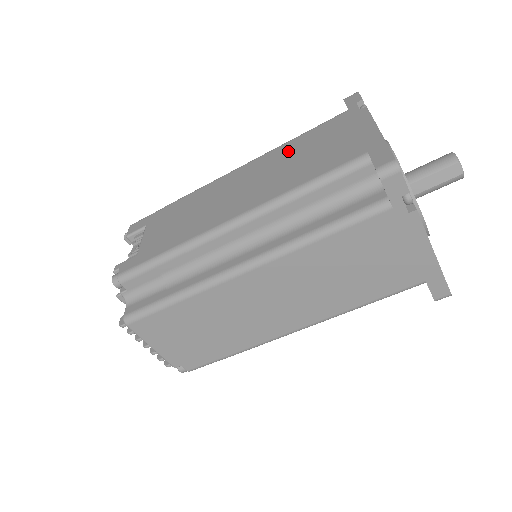
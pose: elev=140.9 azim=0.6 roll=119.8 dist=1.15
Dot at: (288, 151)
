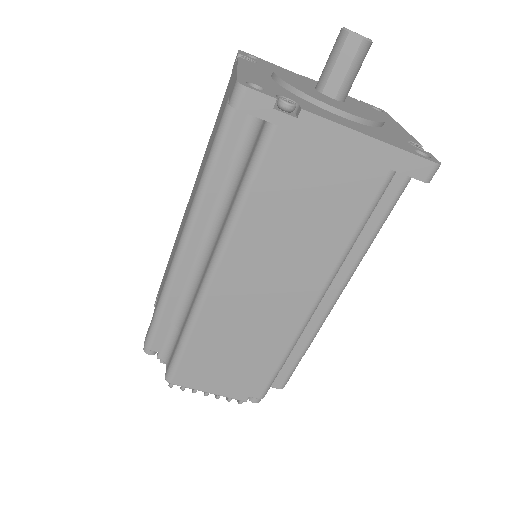
Dot at: (207, 147)
